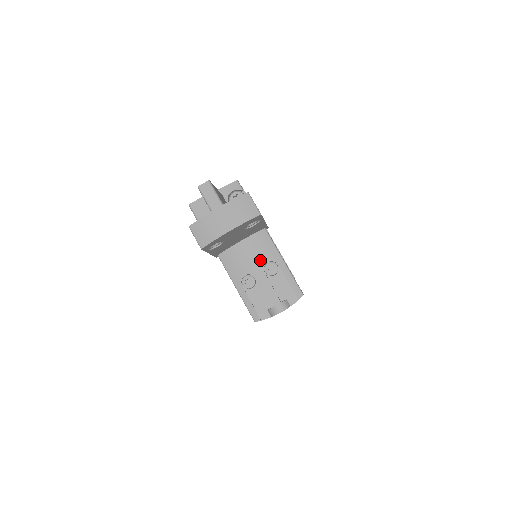
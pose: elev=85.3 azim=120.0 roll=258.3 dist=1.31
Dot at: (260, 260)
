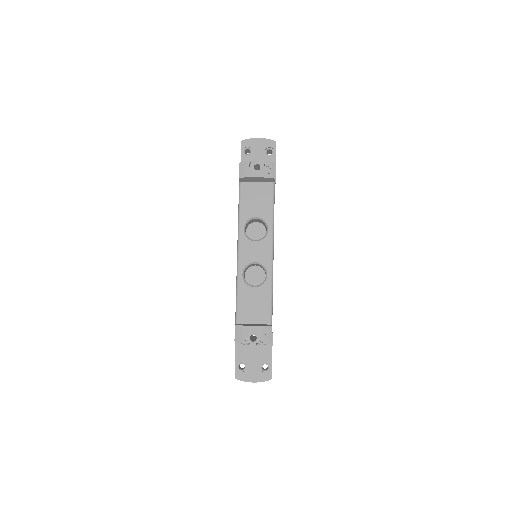
Dot at: occluded
